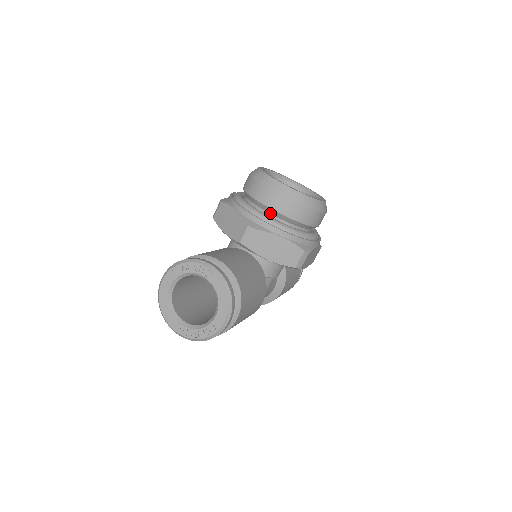
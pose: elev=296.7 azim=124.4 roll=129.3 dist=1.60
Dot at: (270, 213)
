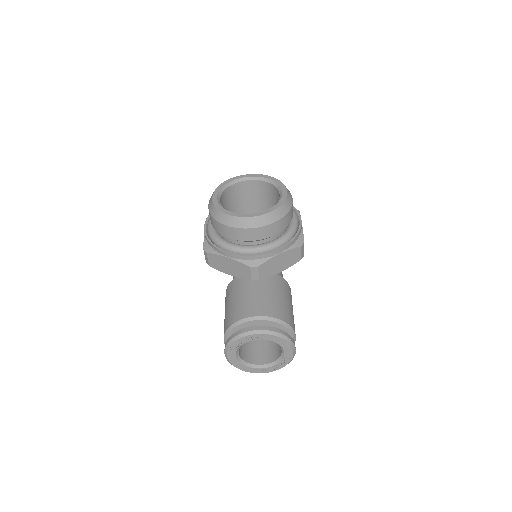
Dot at: (256, 241)
